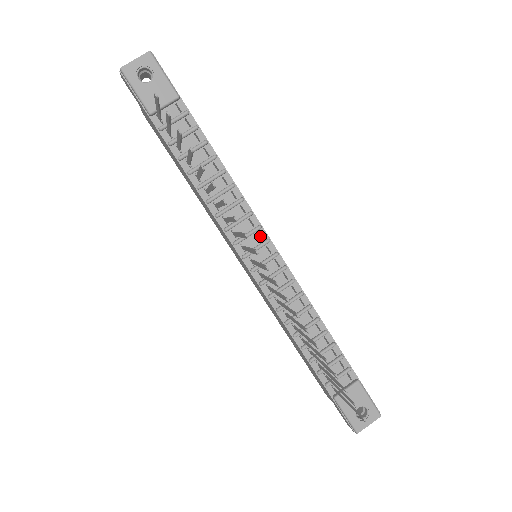
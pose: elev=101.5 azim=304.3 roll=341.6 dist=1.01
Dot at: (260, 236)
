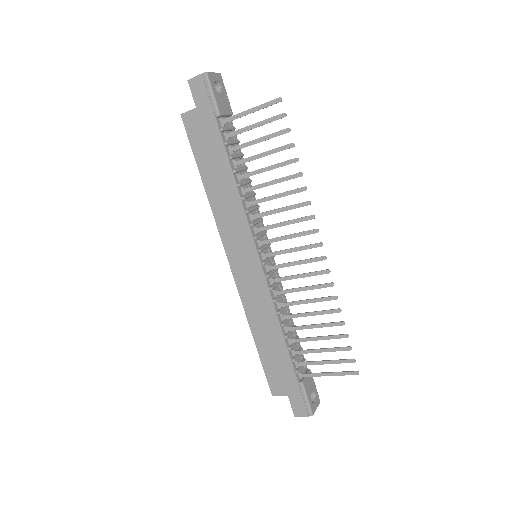
Dot at: (263, 239)
